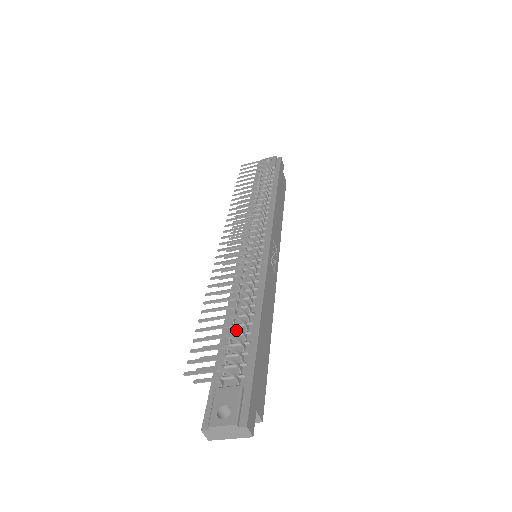
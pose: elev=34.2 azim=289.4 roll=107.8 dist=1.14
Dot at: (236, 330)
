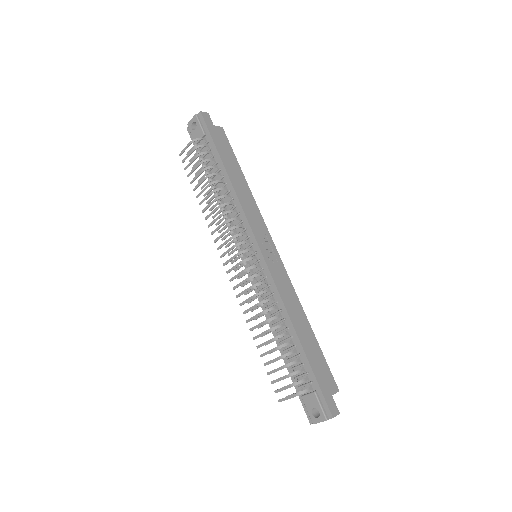
Dot at: occluded
